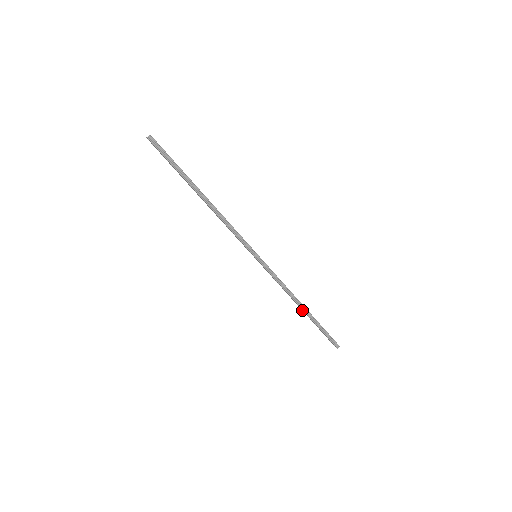
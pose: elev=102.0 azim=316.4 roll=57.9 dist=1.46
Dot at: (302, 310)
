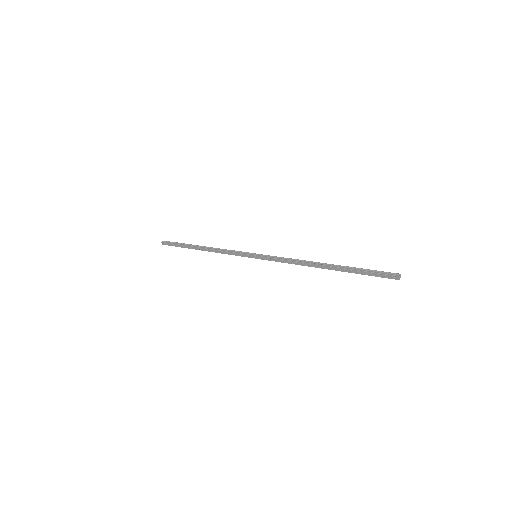
Dot at: occluded
